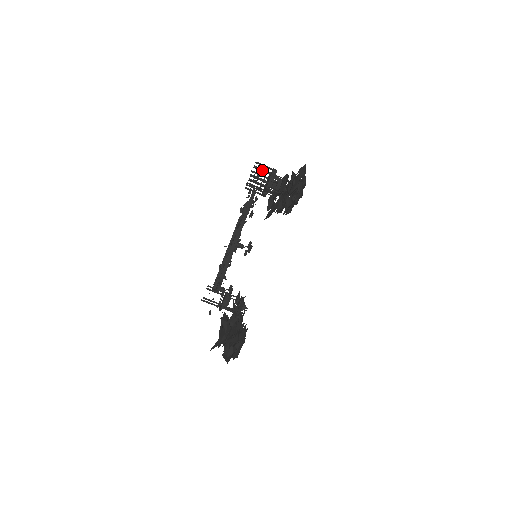
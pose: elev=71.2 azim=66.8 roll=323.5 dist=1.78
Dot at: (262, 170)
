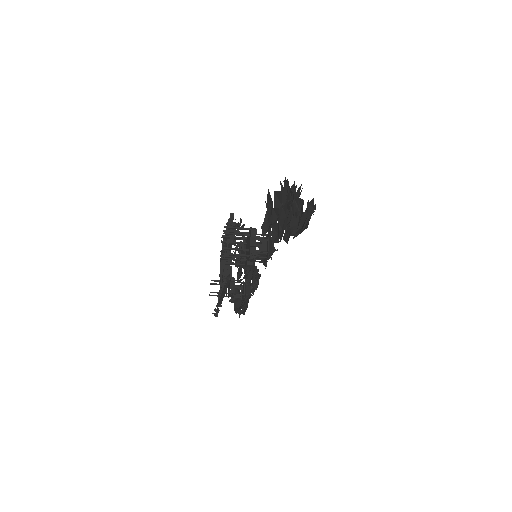
Dot at: occluded
